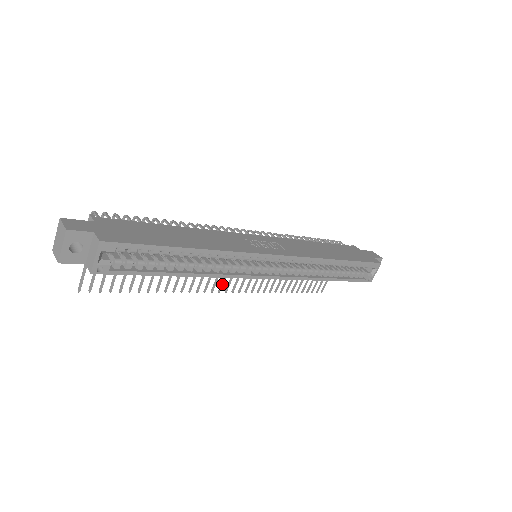
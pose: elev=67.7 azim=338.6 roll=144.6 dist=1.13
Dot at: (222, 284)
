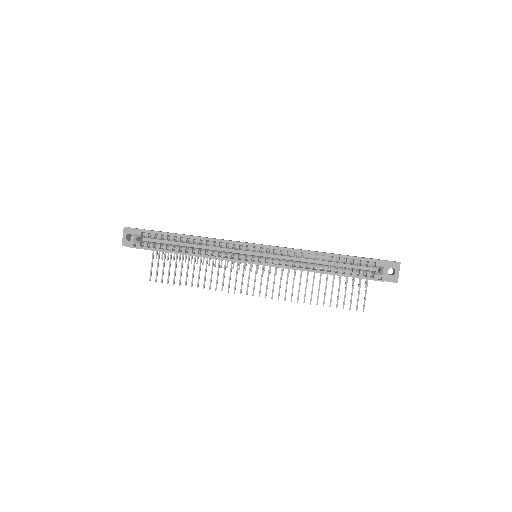
Dot at: (247, 288)
